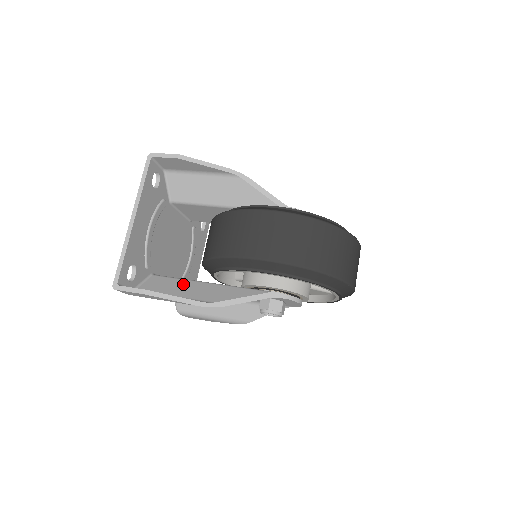
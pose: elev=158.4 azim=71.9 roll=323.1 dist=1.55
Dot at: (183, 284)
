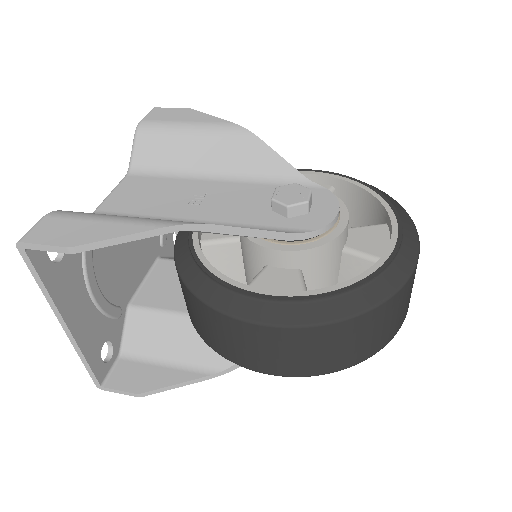
Dot at: (175, 328)
